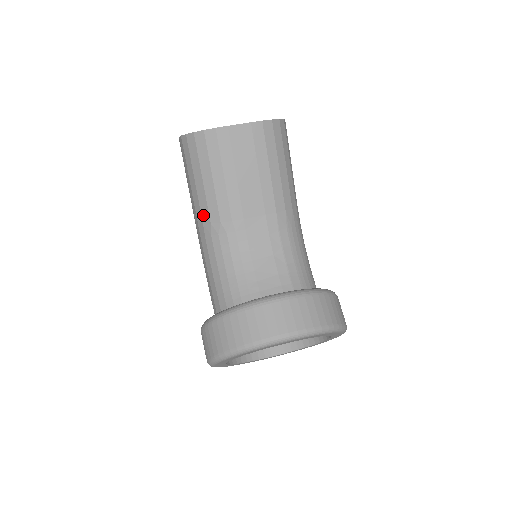
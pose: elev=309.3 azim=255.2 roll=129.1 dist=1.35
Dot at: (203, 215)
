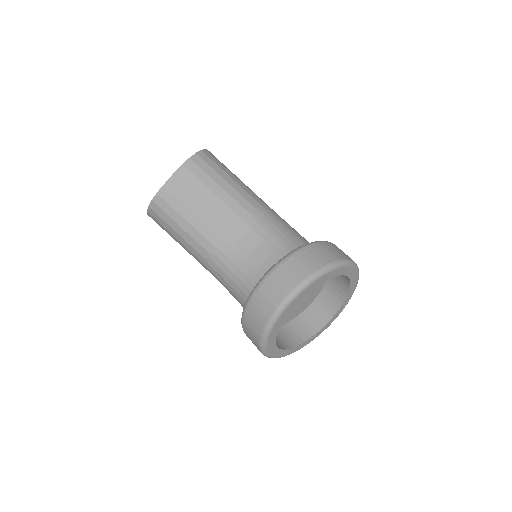
Dot at: (195, 255)
